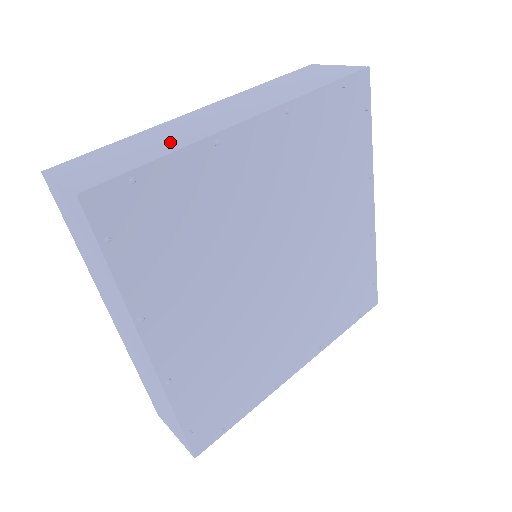
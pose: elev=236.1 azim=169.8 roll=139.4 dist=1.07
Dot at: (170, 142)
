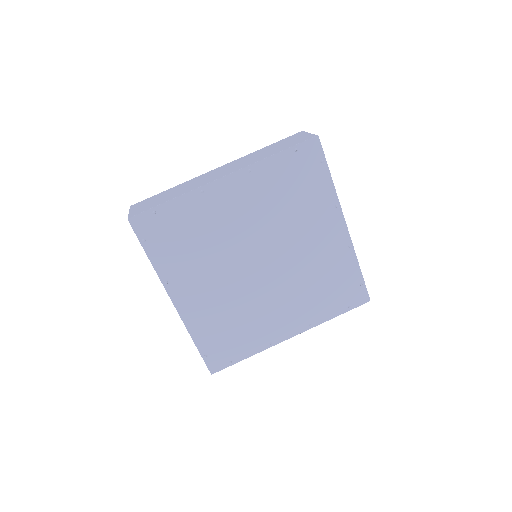
Dot at: (182, 191)
